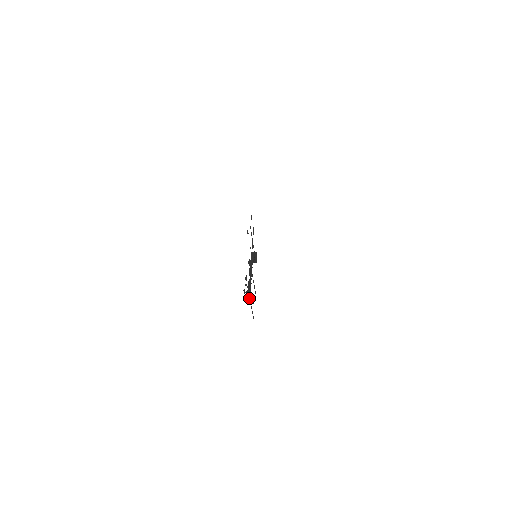
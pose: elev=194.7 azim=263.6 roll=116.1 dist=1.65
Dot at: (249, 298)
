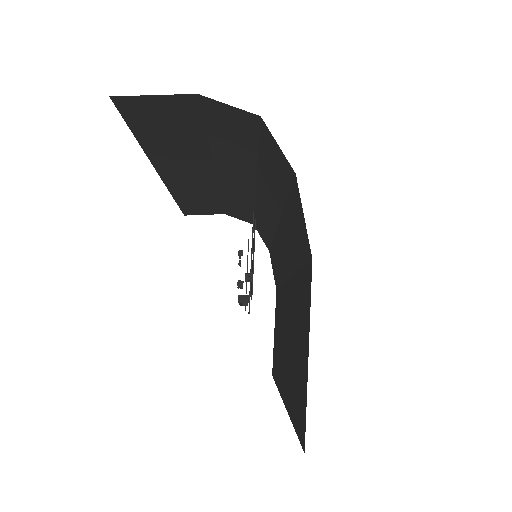
Dot at: occluded
